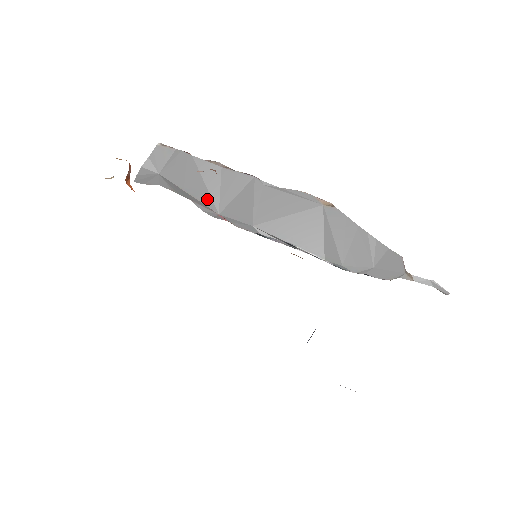
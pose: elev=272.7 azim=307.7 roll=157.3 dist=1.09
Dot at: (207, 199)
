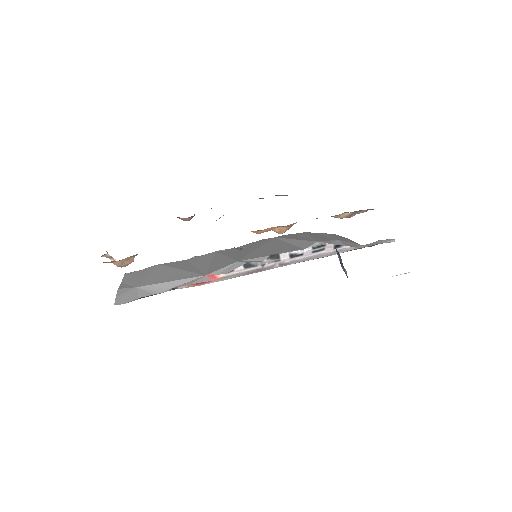
Dot at: (189, 274)
